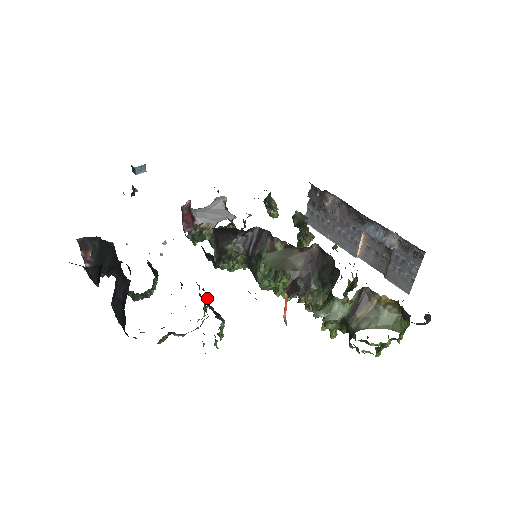
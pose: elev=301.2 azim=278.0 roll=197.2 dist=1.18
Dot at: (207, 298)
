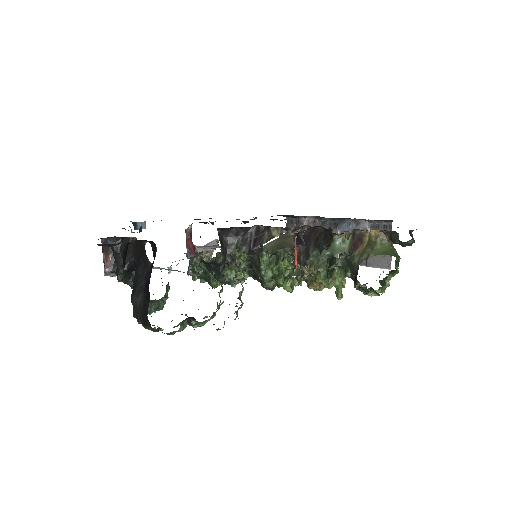
Dot at: (221, 284)
